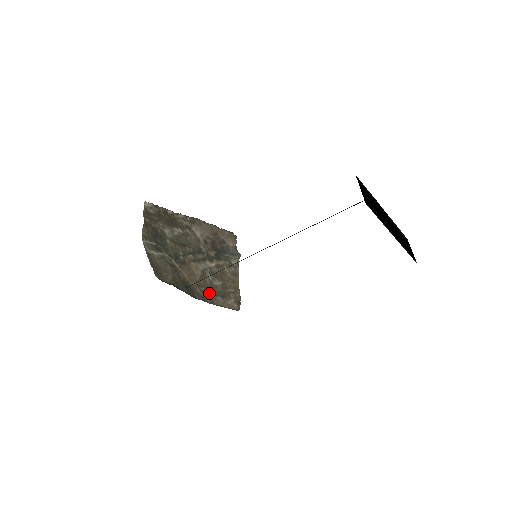
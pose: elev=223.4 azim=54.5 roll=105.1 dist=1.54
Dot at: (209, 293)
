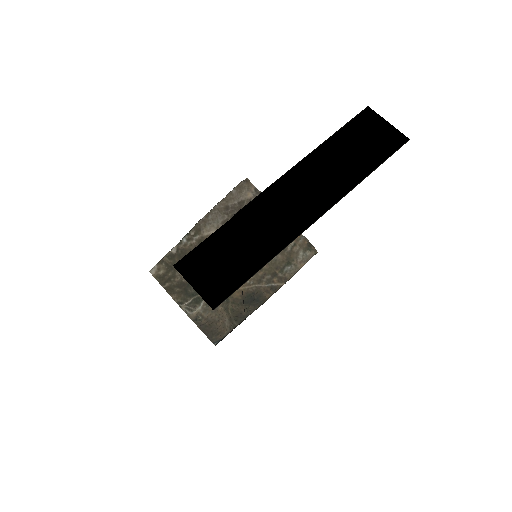
Dot at: (274, 276)
